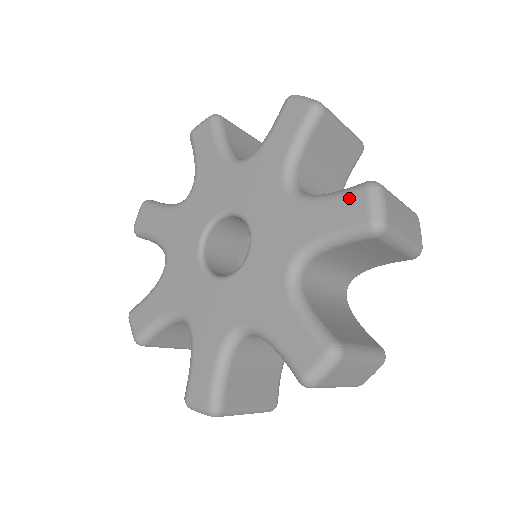
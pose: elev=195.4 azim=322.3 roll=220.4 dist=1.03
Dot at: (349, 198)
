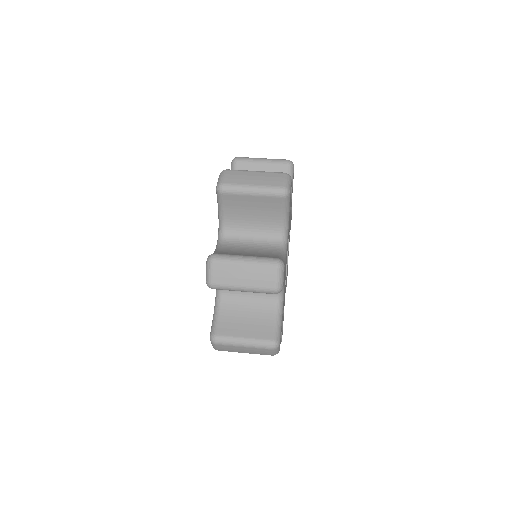
Dot at: occluded
